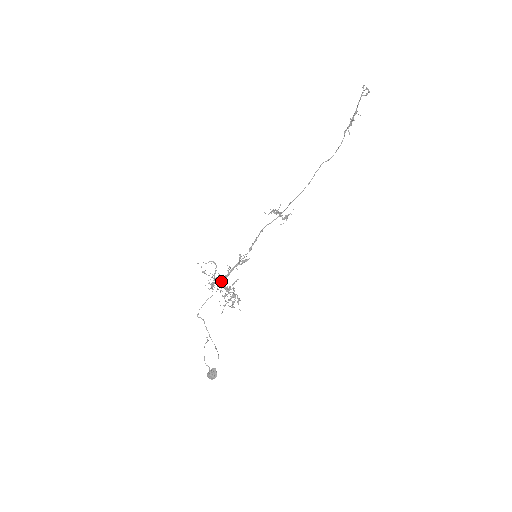
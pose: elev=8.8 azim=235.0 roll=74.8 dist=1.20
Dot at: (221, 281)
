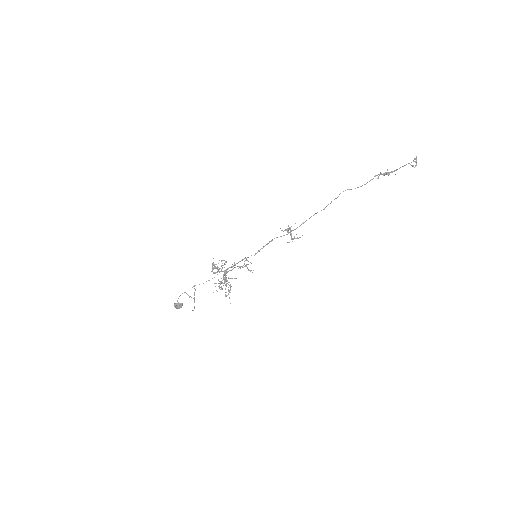
Dot at: occluded
